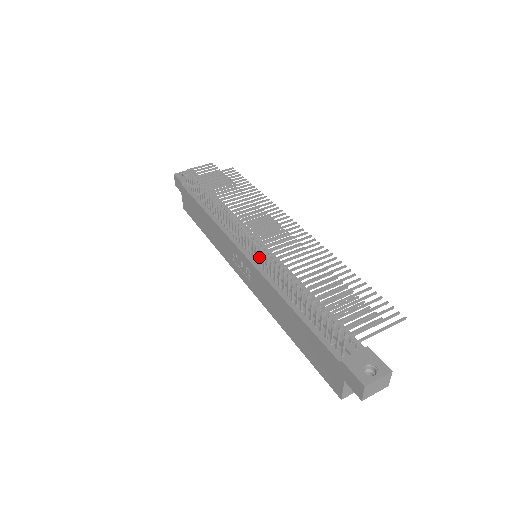
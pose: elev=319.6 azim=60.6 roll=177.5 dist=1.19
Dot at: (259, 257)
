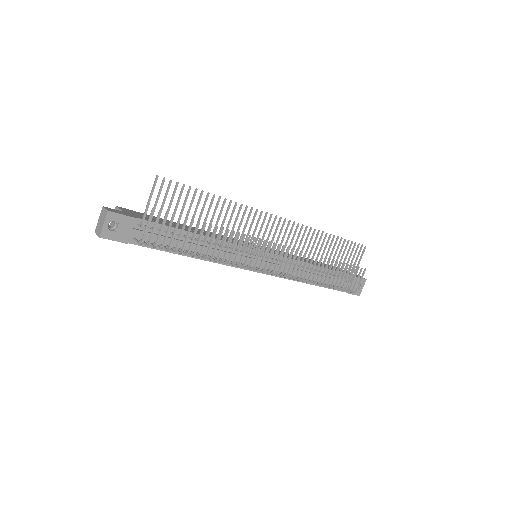
Dot at: occluded
